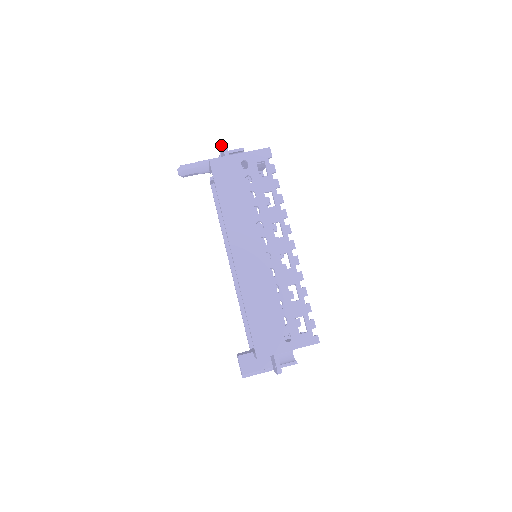
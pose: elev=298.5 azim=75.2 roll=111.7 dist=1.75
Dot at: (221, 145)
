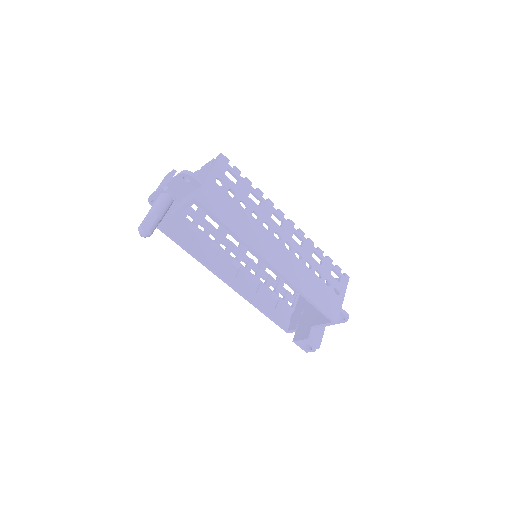
Dot at: (183, 178)
